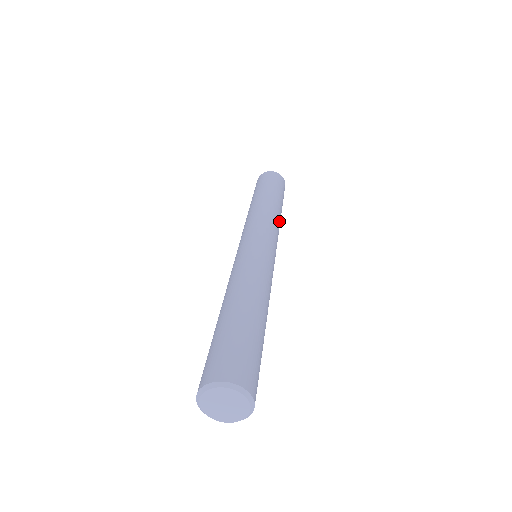
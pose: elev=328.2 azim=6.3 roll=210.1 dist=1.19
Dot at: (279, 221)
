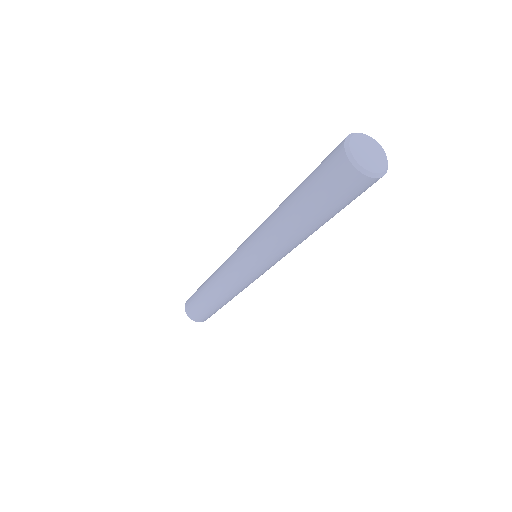
Dot at: occluded
